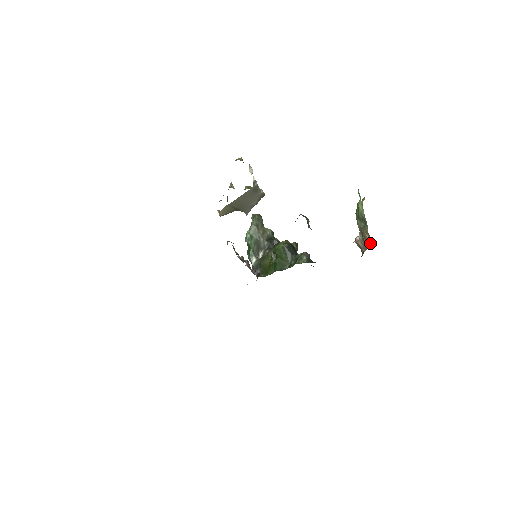
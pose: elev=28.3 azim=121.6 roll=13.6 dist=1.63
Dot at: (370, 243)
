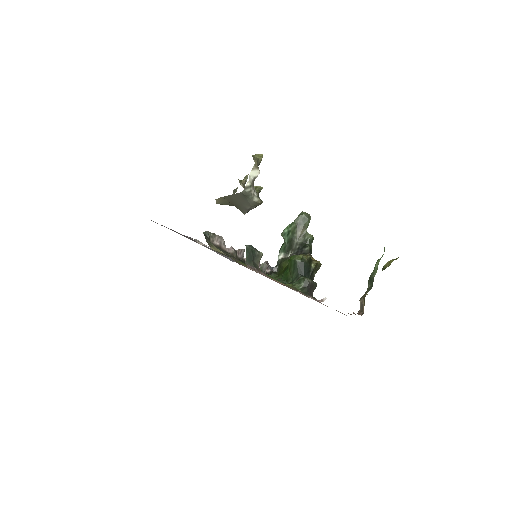
Dot at: (363, 310)
